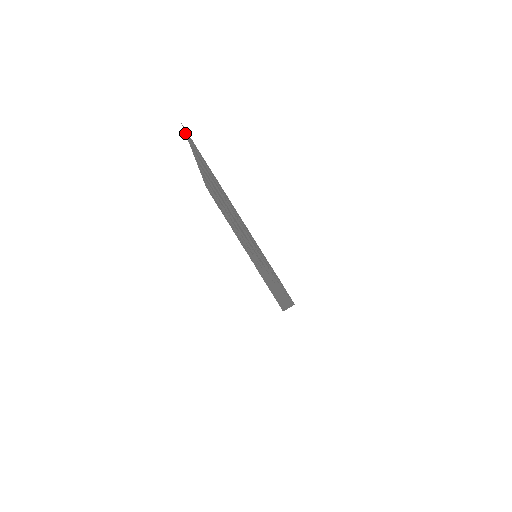
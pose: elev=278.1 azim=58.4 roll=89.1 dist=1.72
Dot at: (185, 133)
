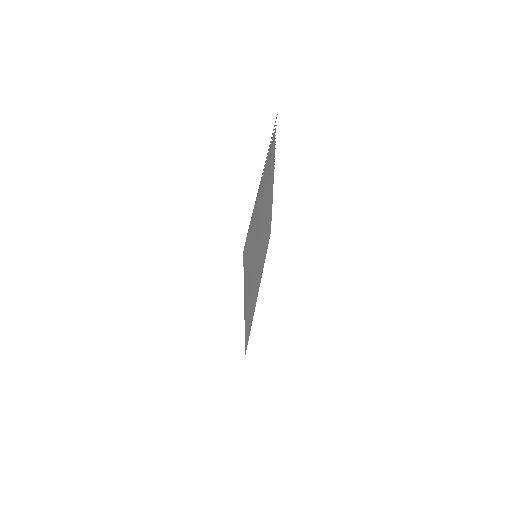
Dot at: occluded
